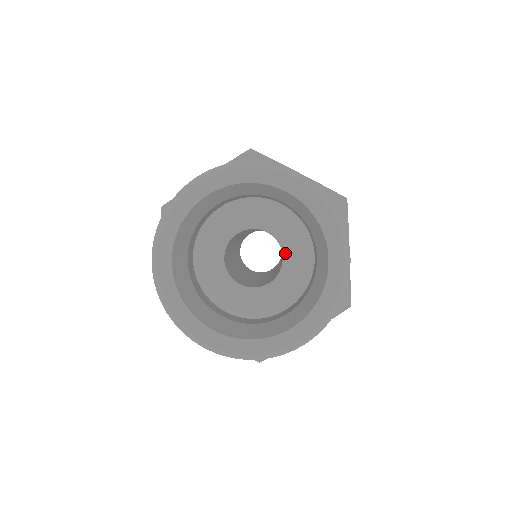
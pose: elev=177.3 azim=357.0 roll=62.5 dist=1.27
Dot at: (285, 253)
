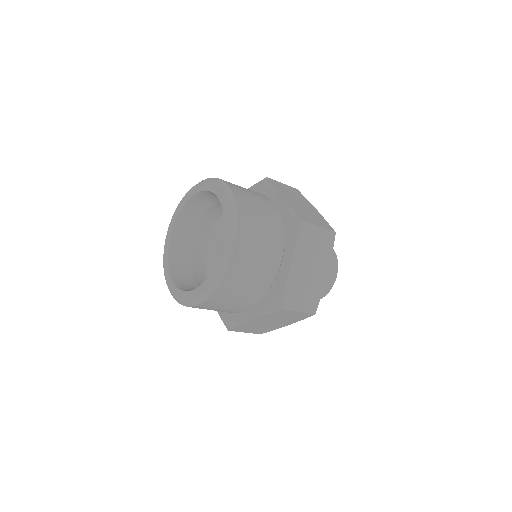
Dot at: occluded
